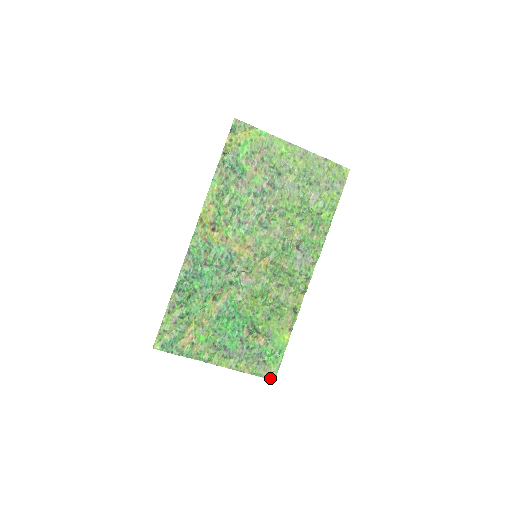
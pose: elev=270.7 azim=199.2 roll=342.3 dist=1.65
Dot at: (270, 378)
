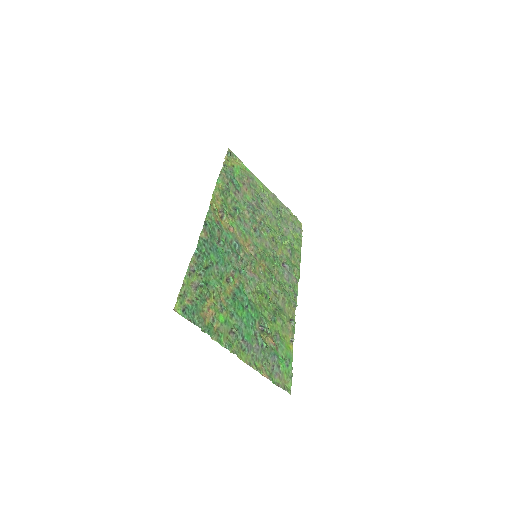
Dot at: (287, 389)
